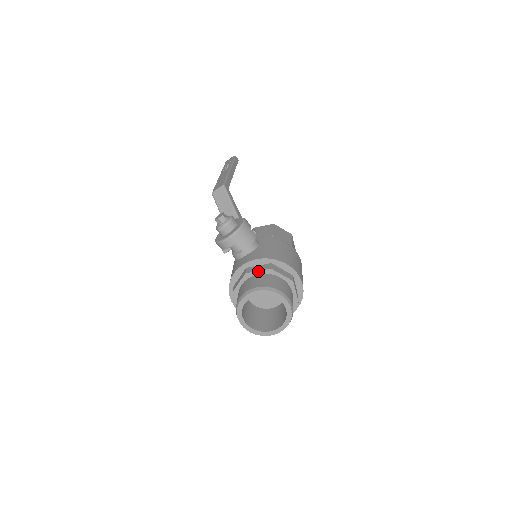
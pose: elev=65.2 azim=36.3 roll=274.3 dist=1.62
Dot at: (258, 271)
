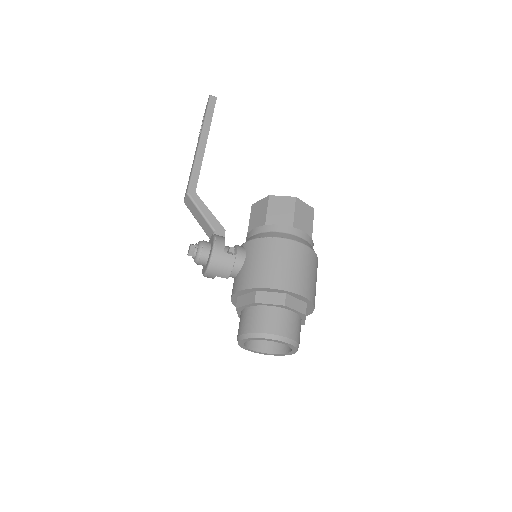
Dot at: (245, 305)
